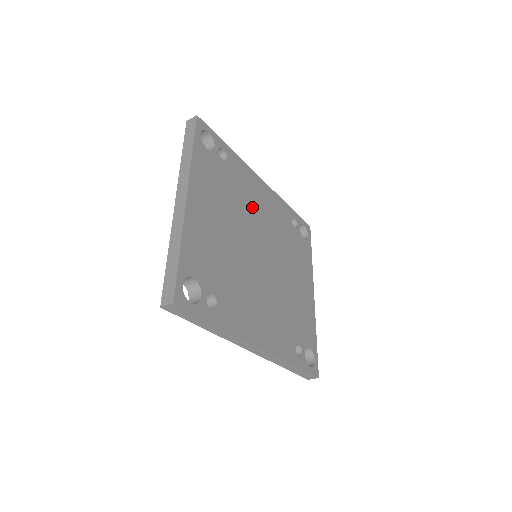
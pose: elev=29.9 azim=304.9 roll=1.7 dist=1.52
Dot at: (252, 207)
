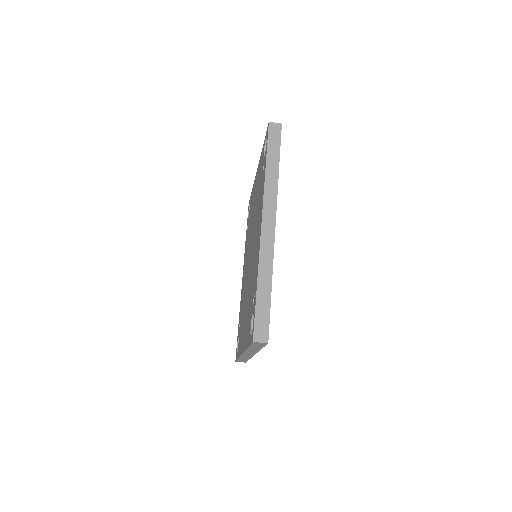
Dot at: occluded
